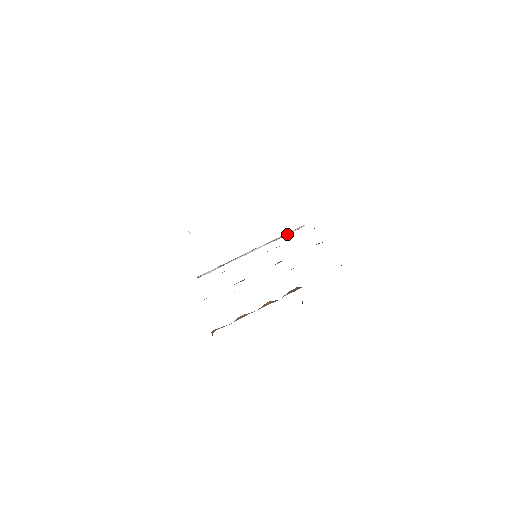
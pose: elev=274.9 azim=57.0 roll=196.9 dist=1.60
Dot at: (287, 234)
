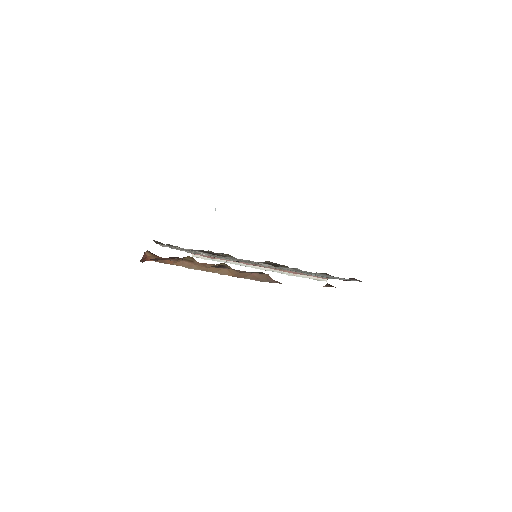
Dot at: (304, 276)
